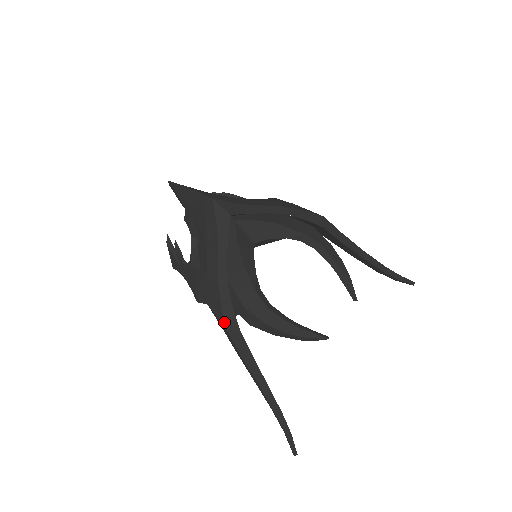
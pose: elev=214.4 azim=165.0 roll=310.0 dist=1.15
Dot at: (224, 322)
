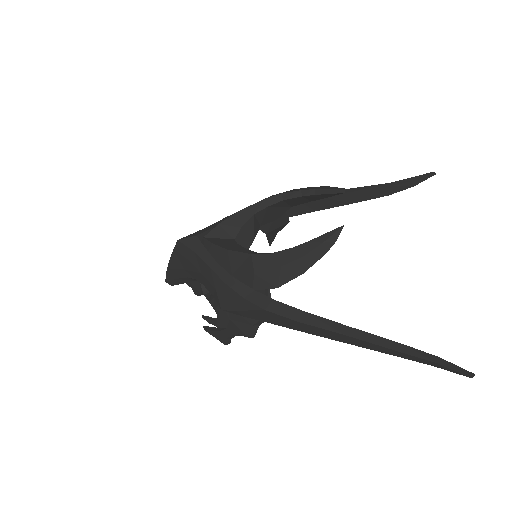
Dot at: (254, 305)
